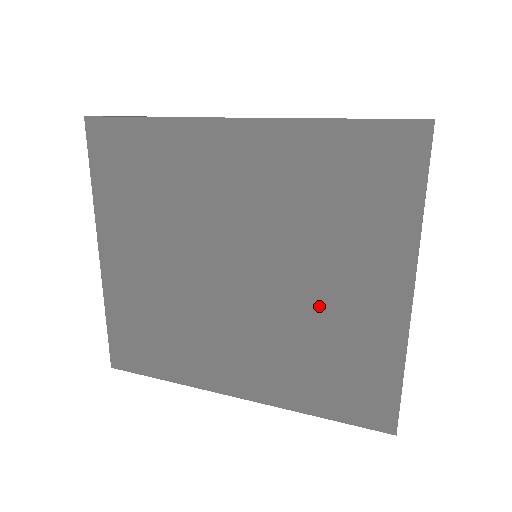
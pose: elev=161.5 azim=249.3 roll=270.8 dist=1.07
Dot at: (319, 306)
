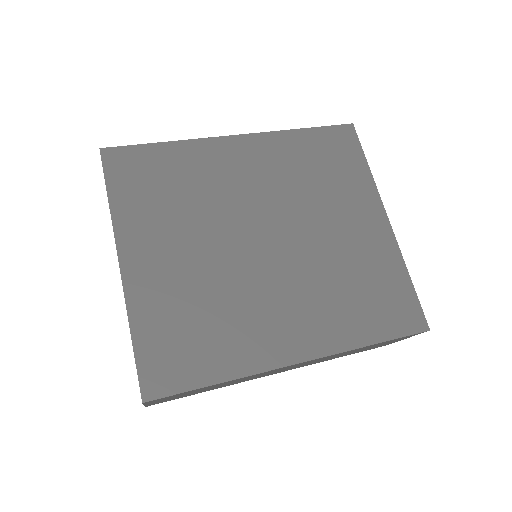
Dot at: (336, 246)
